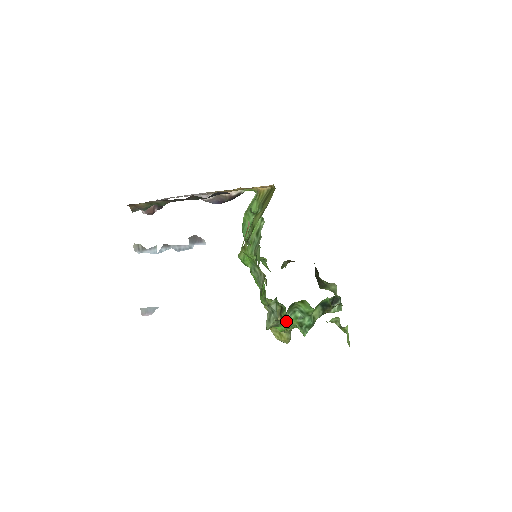
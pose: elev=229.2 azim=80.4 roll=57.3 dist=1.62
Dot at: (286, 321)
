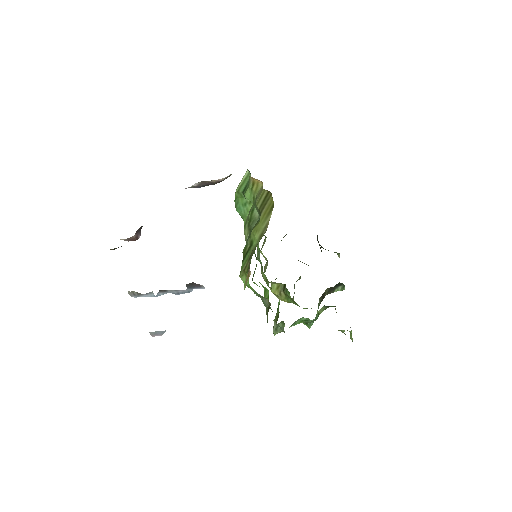
Dot at: (292, 325)
